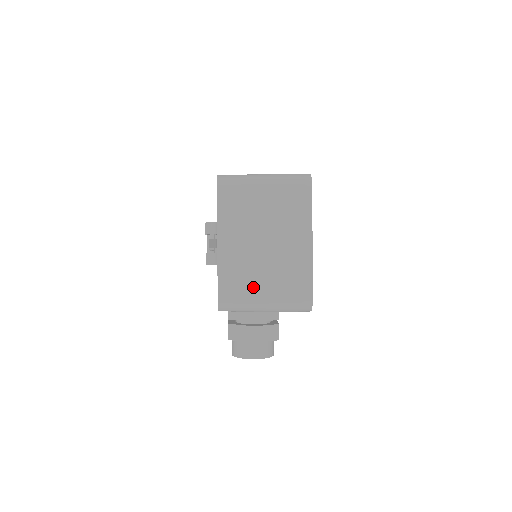
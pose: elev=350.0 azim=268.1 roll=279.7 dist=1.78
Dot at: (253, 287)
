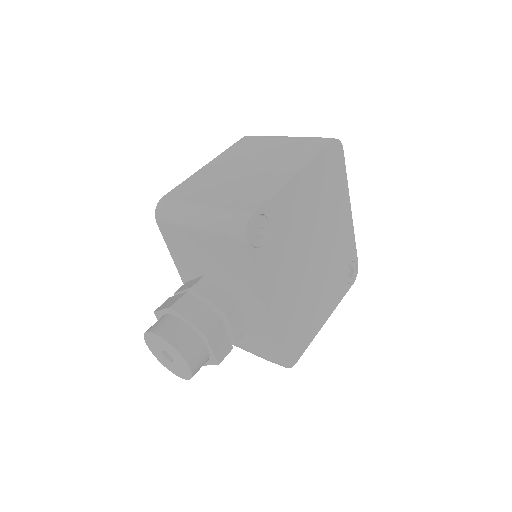
Dot at: (202, 194)
